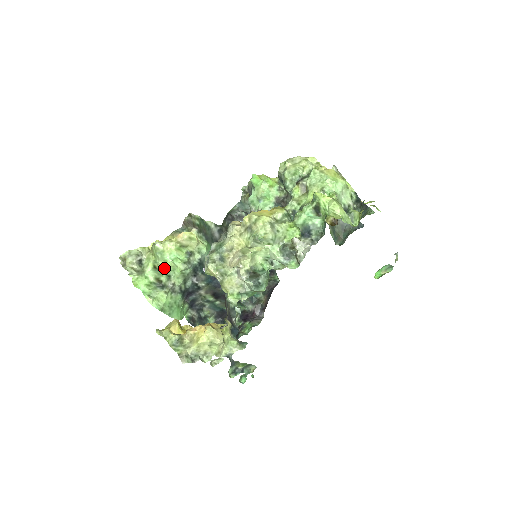
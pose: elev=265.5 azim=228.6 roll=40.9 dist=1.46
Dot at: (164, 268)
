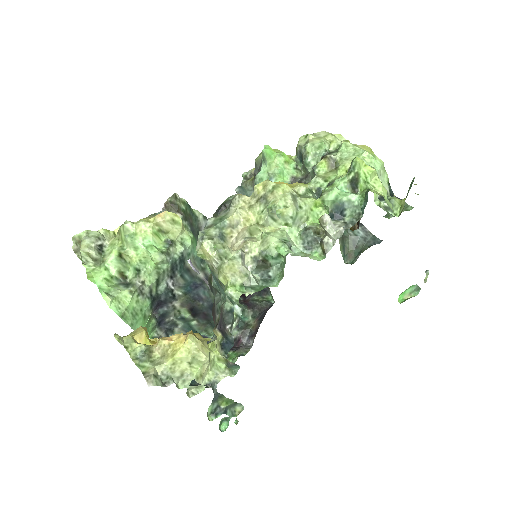
Dot at: (133, 258)
